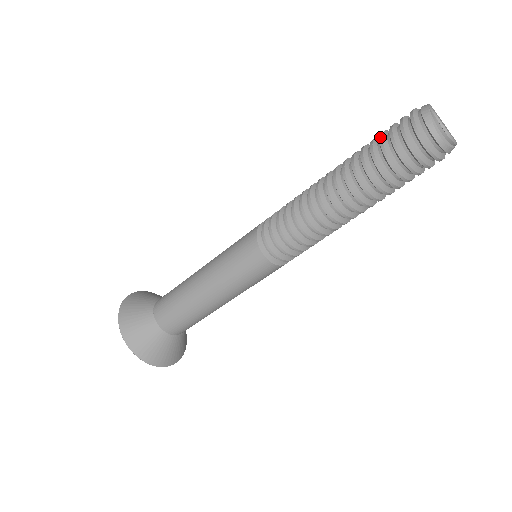
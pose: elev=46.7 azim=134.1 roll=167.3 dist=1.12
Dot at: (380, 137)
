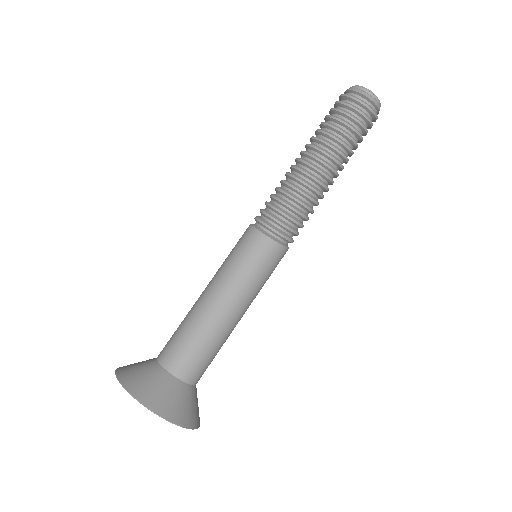
Dot at: occluded
